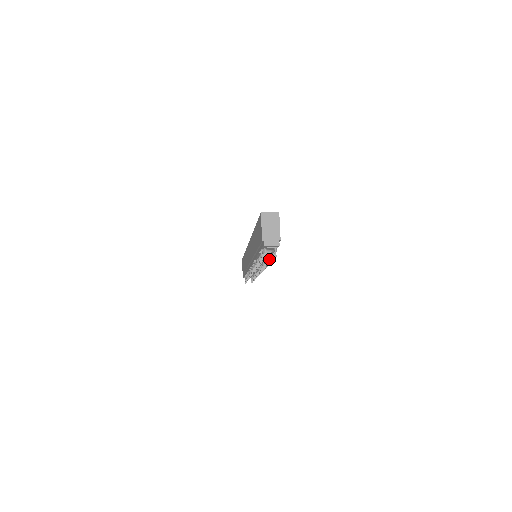
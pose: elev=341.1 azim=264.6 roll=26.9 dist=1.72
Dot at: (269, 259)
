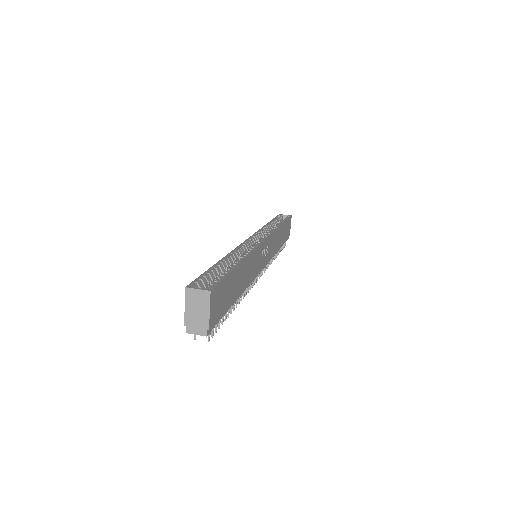
Dot at: occluded
